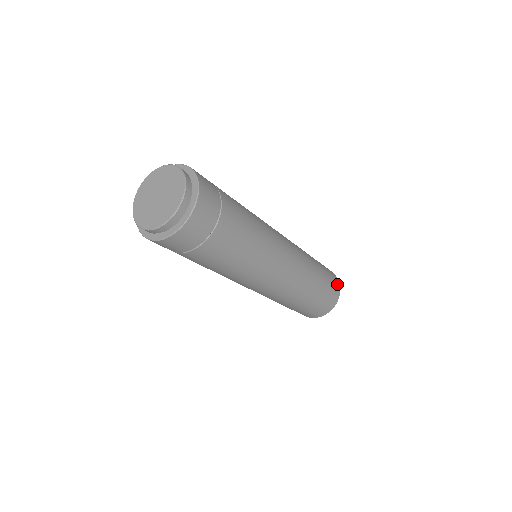
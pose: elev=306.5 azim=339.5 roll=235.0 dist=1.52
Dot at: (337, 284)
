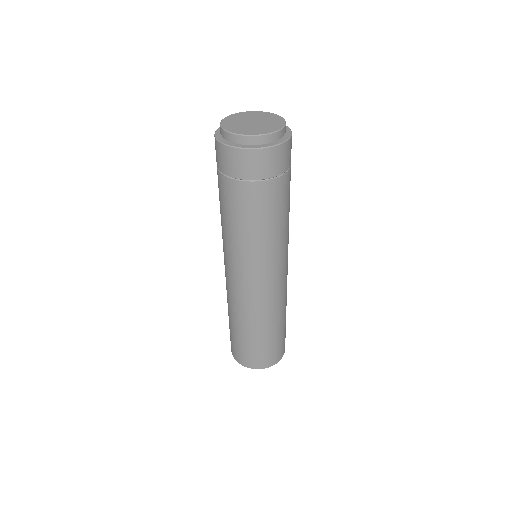
Dot at: occluded
